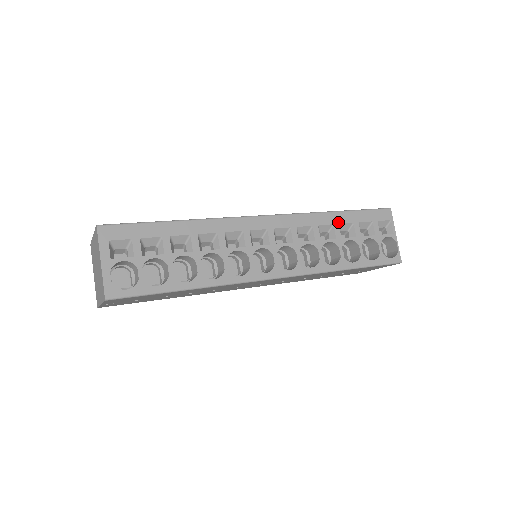
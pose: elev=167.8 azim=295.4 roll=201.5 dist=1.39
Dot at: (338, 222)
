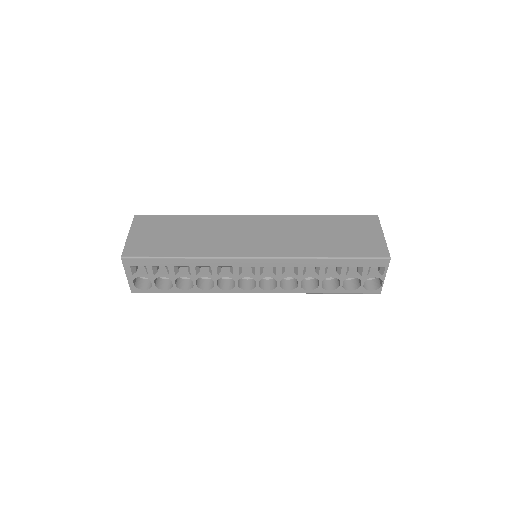
Dot at: (325, 265)
